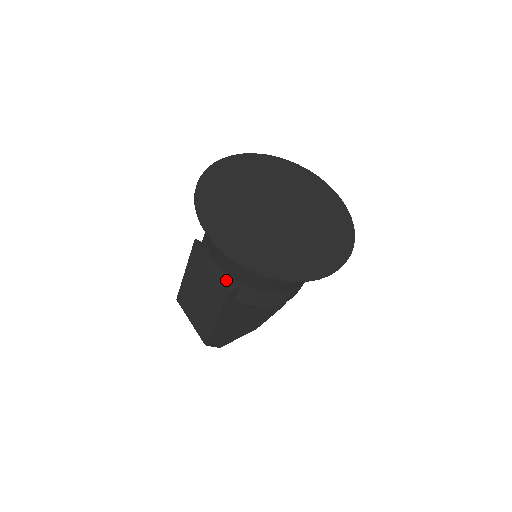
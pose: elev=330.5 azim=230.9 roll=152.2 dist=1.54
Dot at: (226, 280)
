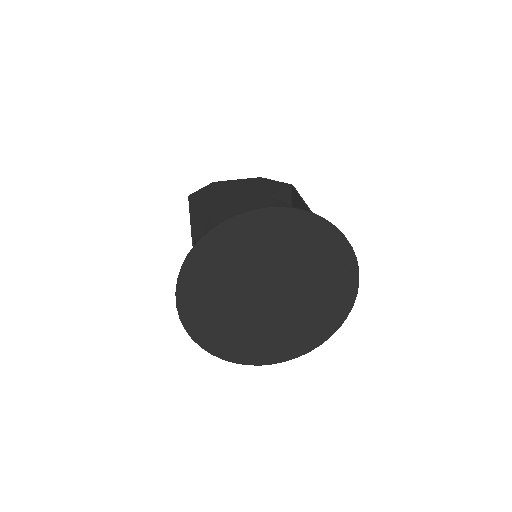
Dot at: occluded
